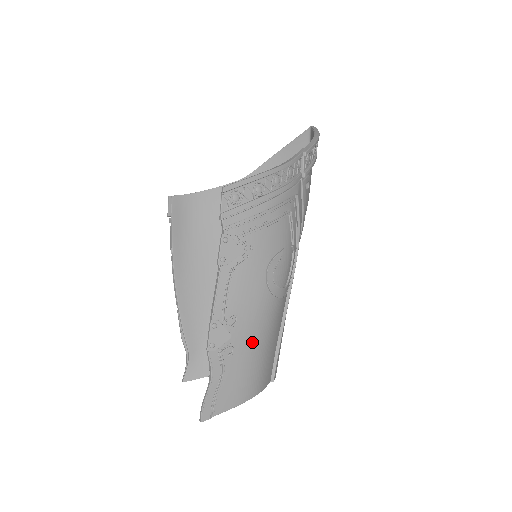
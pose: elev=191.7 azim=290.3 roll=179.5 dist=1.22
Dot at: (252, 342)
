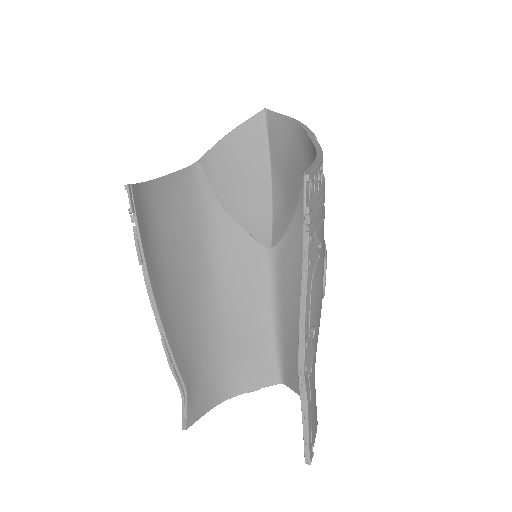
Dot at: occluded
